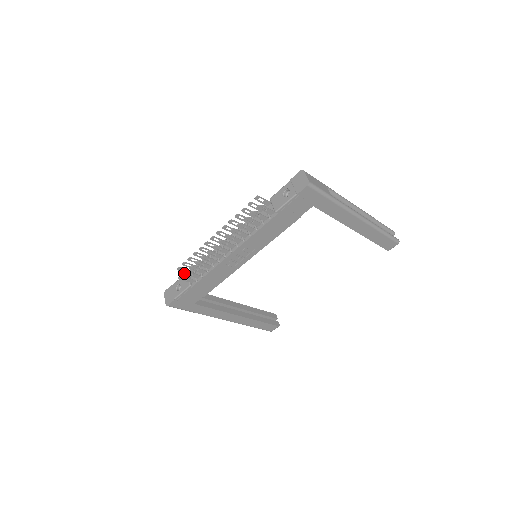
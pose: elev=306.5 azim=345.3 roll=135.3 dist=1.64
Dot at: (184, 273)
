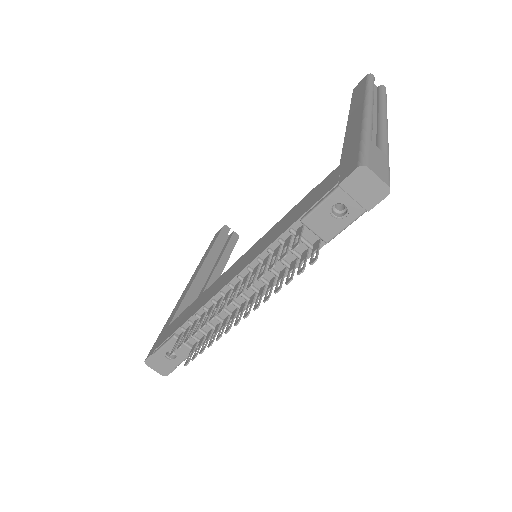
Dot at: (192, 360)
